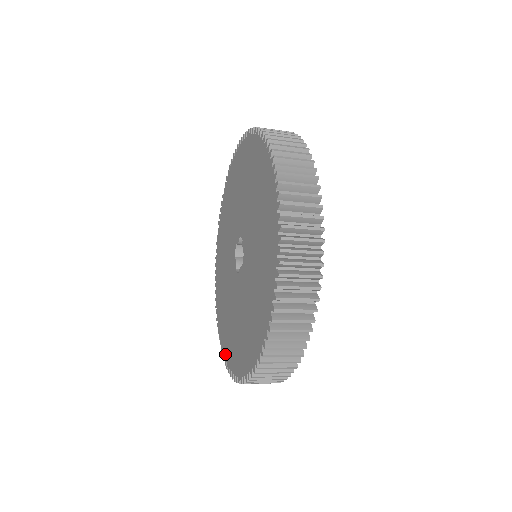
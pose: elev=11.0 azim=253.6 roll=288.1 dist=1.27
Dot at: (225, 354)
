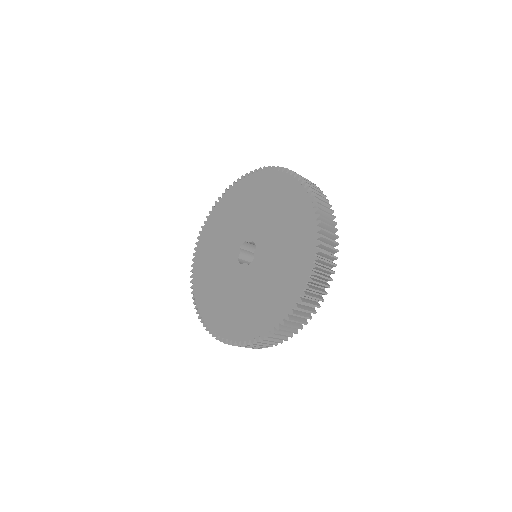
Dot at: (277, 320)
